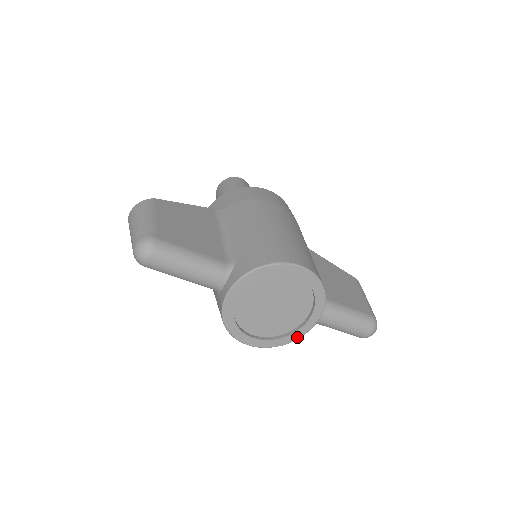
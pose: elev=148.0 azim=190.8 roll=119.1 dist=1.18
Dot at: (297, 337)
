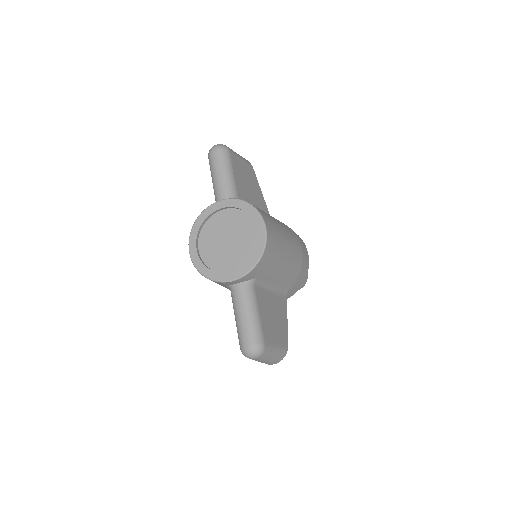
Dot at: (213, 278)
